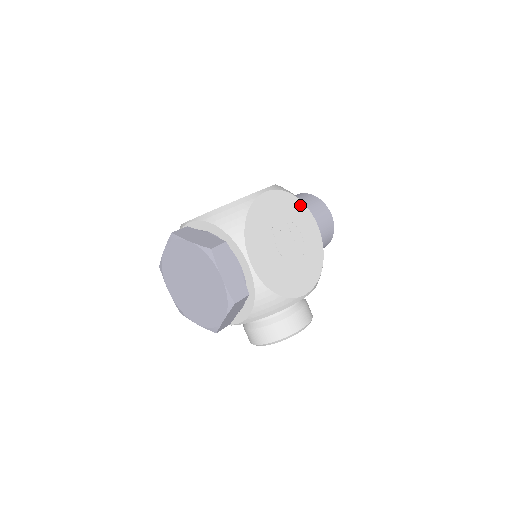
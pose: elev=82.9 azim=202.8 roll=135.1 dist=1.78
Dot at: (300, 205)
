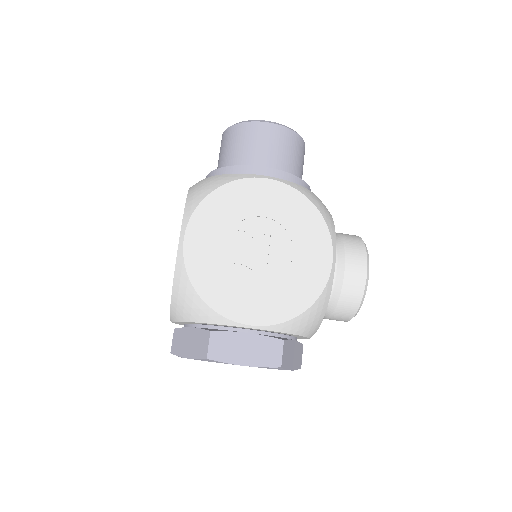
Dot at: (228, 190)
